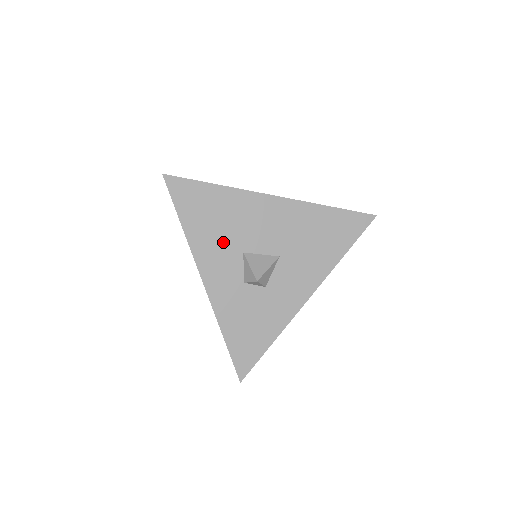
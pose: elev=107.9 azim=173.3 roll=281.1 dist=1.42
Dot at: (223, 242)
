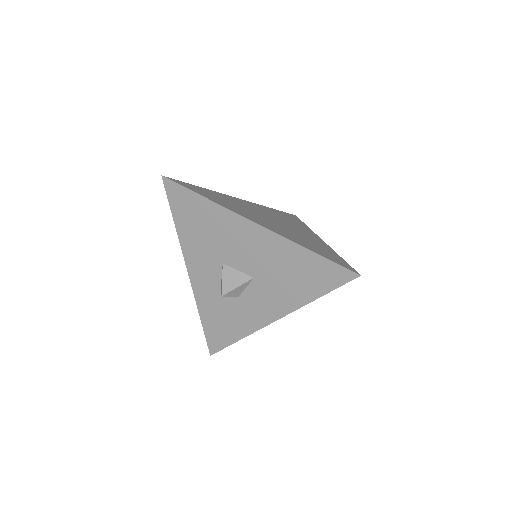
Dot at: (207, 249)
